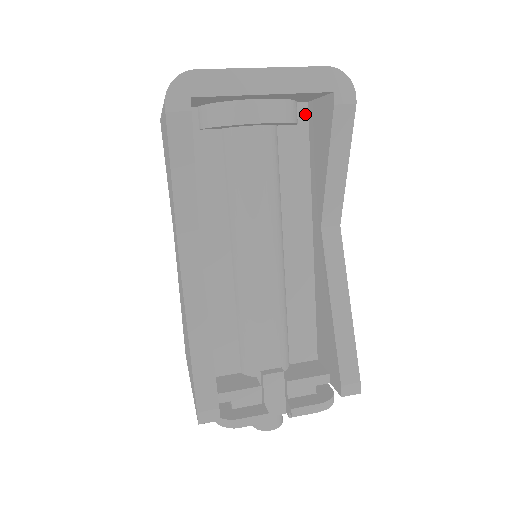
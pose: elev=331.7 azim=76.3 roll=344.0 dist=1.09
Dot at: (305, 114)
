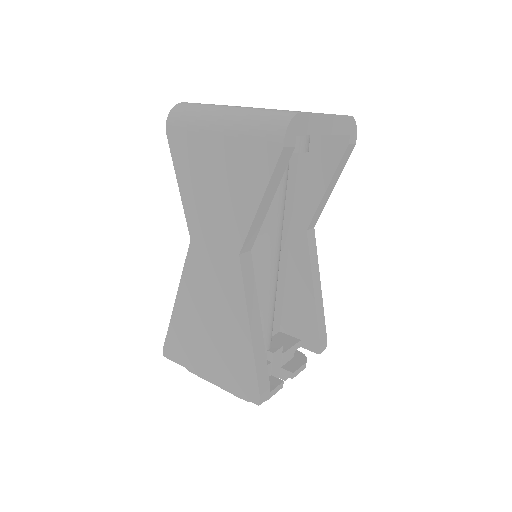
Dot at: occluded
